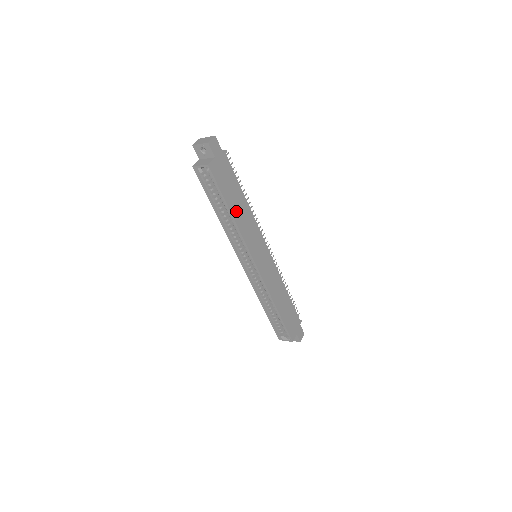
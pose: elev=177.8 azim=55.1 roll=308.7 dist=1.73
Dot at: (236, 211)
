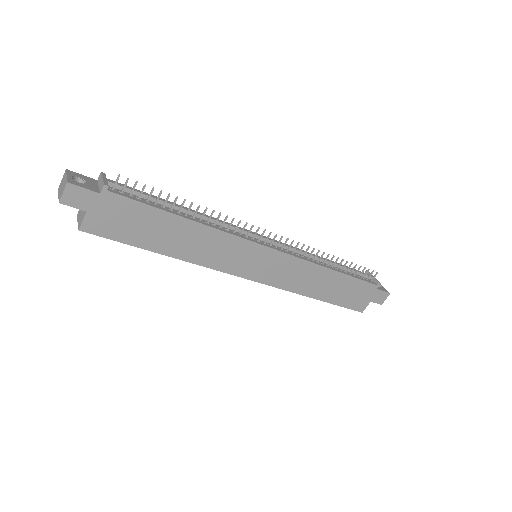
Dot at: (174, 246)
